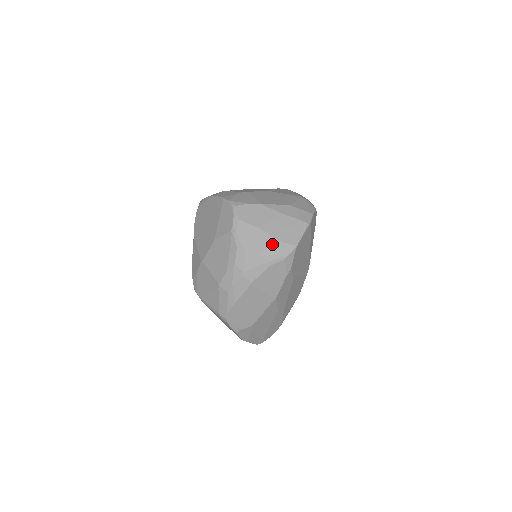
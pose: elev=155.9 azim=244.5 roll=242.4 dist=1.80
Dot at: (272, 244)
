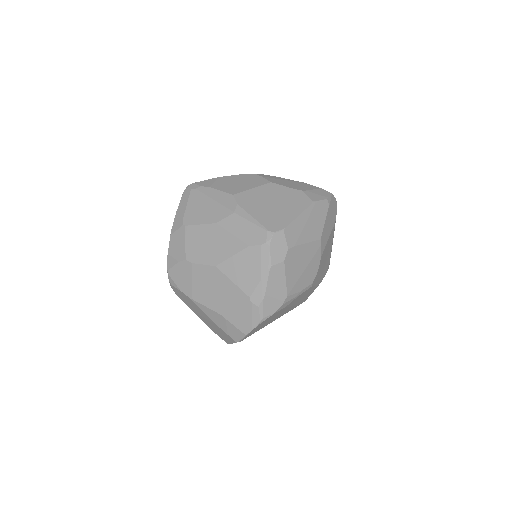
Dot at: occluded
